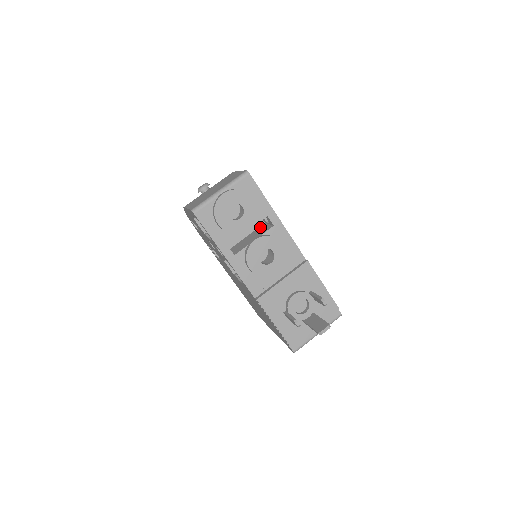
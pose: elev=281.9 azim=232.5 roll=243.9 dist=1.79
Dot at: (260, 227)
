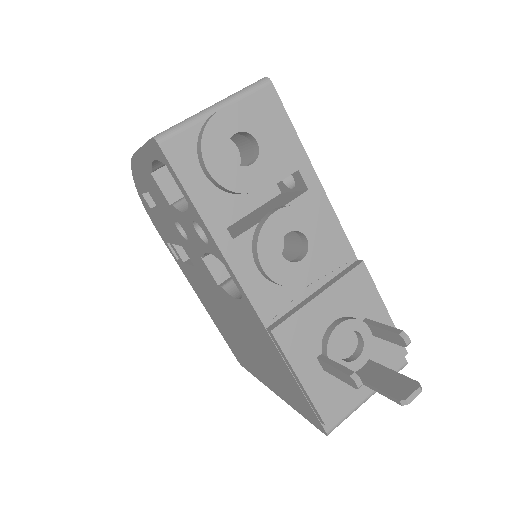
Dot at: (274, 198)
